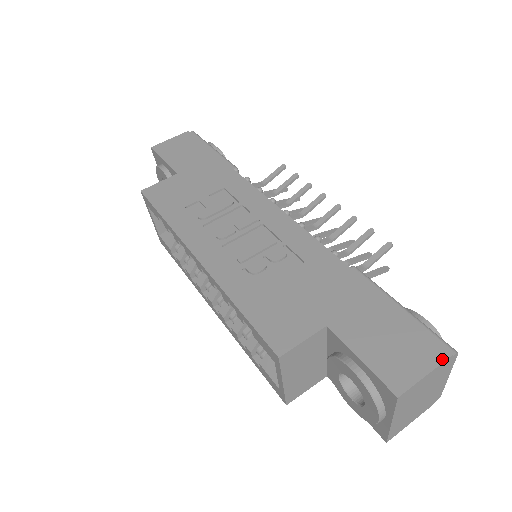
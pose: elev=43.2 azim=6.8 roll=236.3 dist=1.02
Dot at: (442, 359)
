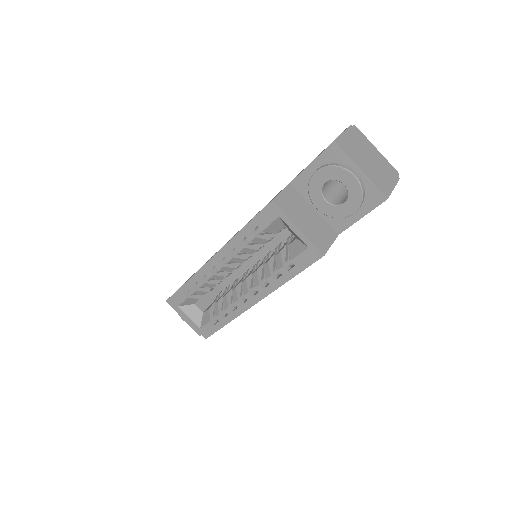
Dot at: (347, 128)
